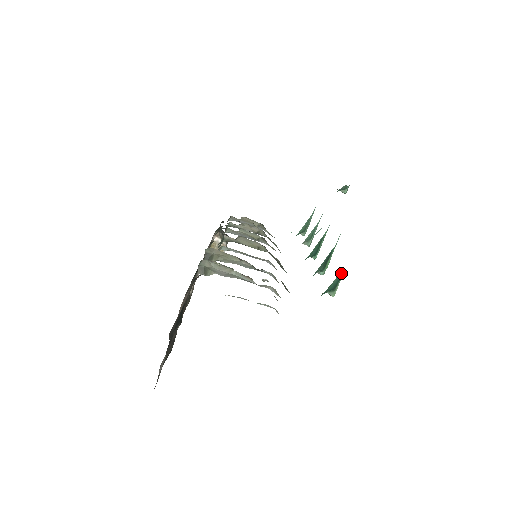
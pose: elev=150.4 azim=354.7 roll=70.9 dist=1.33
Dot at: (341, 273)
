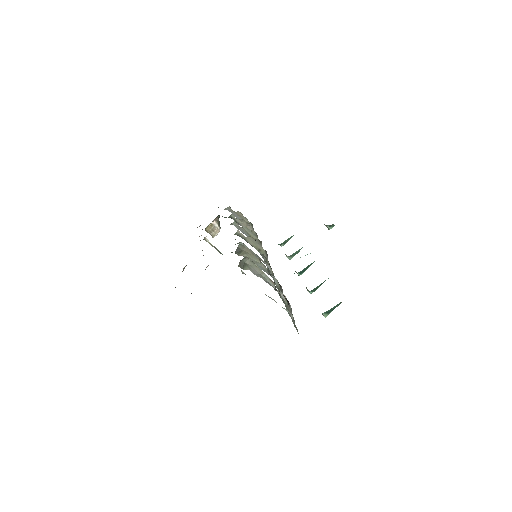
Dot at: (339, 304)
